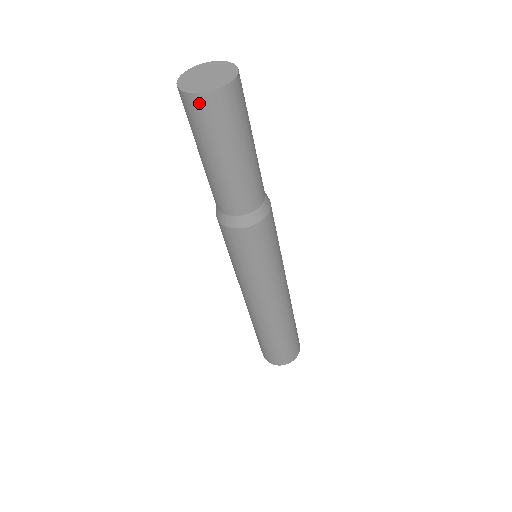
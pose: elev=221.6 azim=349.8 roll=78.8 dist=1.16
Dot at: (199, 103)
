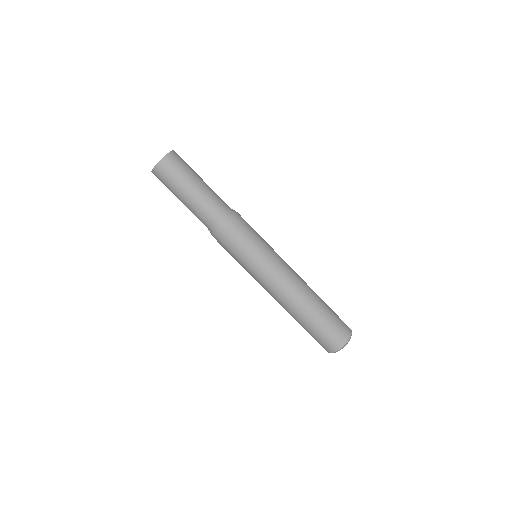
Dot at: (155, 175)
